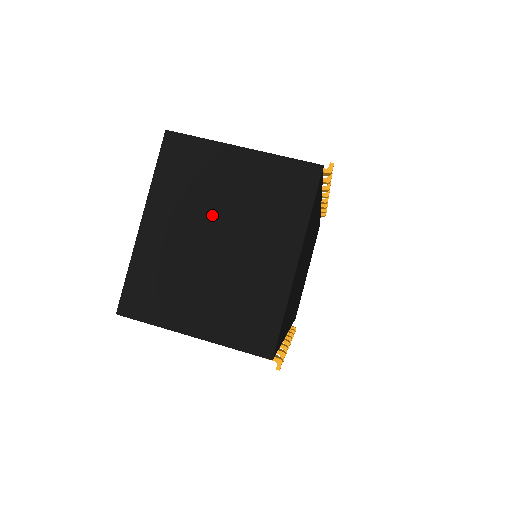
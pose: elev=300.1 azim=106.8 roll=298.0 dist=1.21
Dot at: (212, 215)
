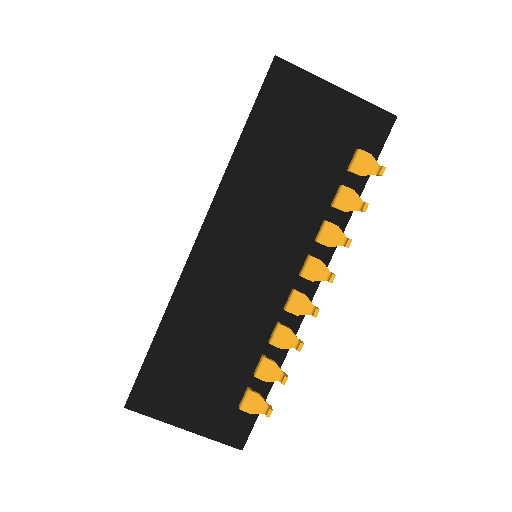
Dot at: occluded
